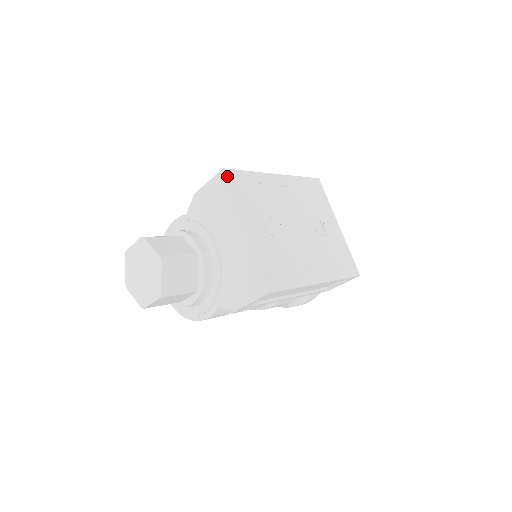
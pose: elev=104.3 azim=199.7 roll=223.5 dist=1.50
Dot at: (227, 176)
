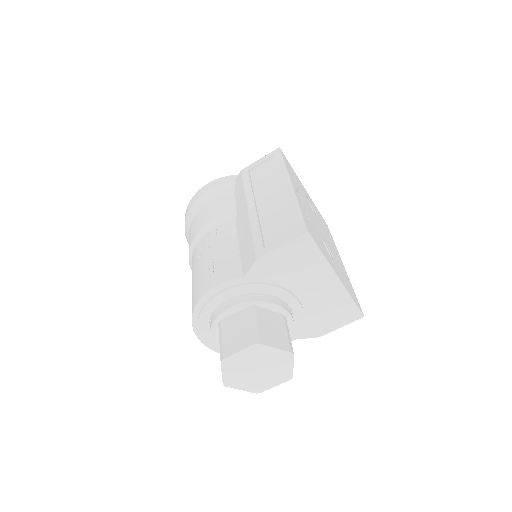
Dot at: (312, 237)
